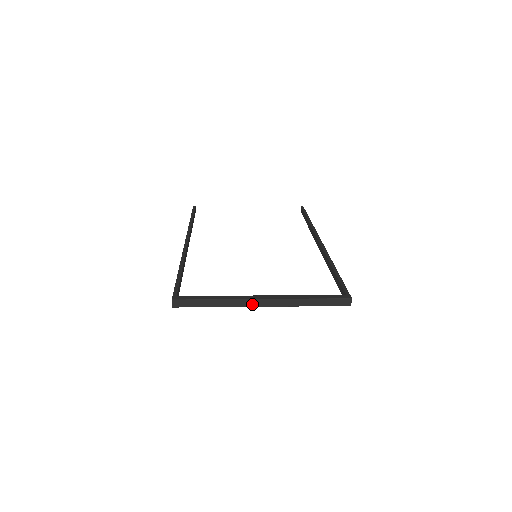
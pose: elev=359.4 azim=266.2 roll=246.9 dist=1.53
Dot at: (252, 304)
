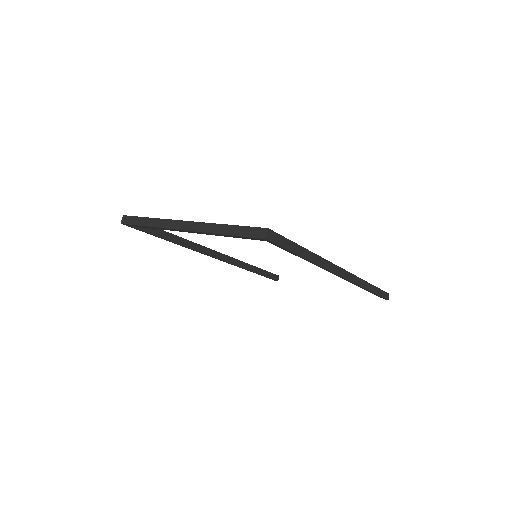
Dot at: (176, 226)
